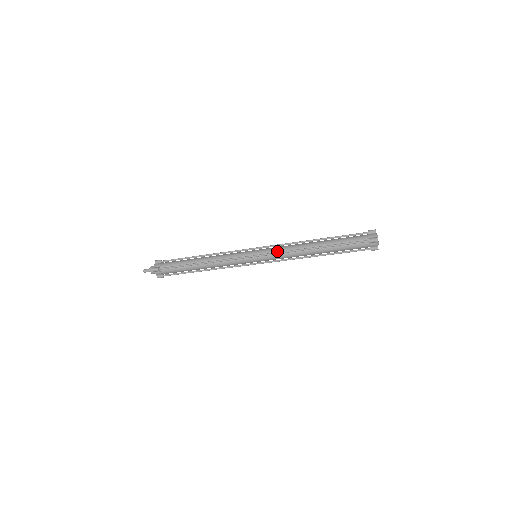
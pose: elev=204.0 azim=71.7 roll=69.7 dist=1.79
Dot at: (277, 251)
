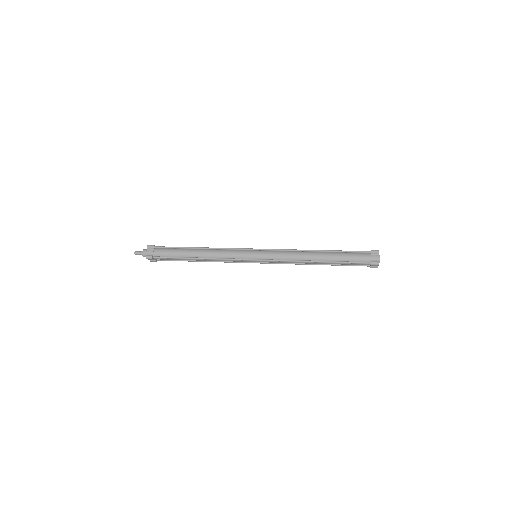
Dot at: (279, 258)
